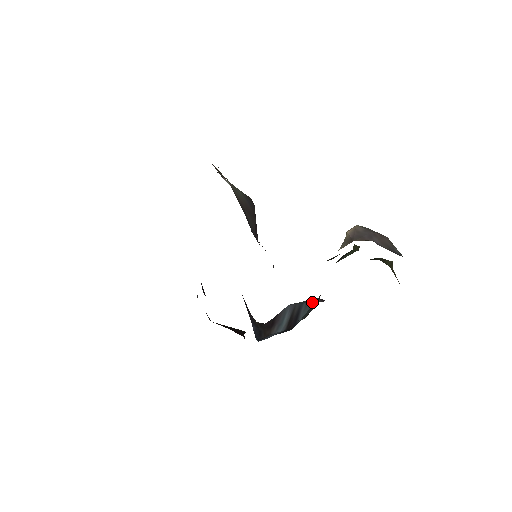
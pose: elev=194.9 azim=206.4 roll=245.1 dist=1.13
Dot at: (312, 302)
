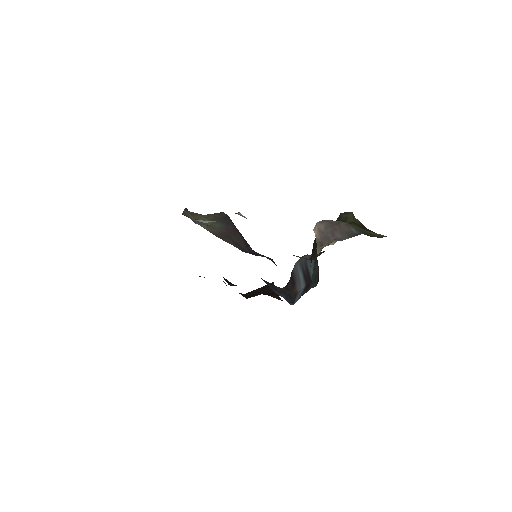
Dot at: occluded
